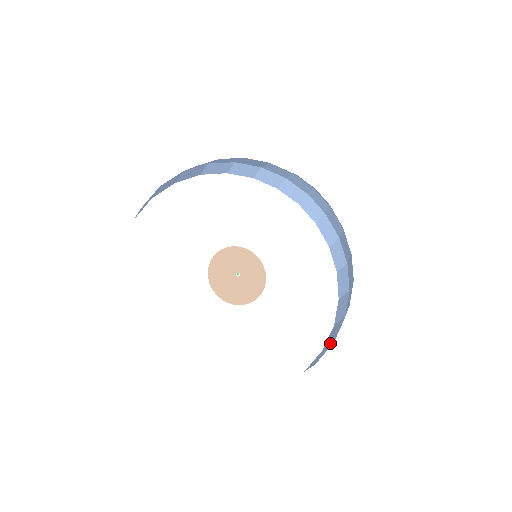
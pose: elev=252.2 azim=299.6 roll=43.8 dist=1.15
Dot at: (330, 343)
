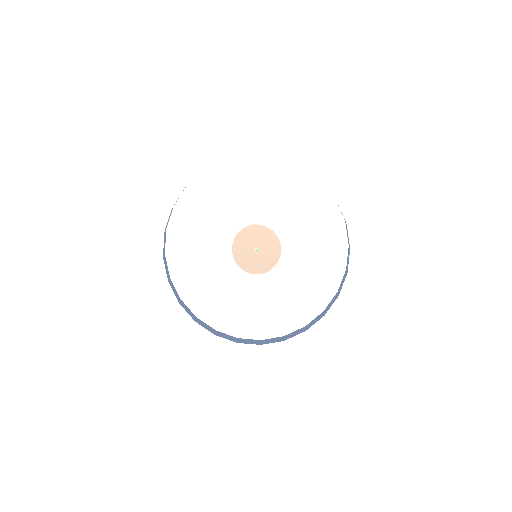
Dot at: (347, 270)
